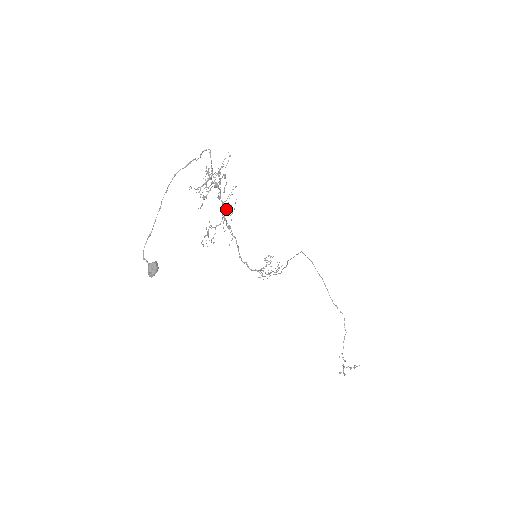
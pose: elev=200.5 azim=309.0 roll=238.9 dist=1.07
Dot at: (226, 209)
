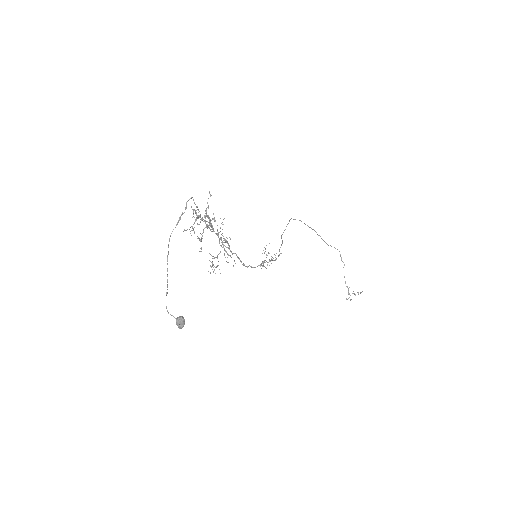
Dot at: (222, 242)
